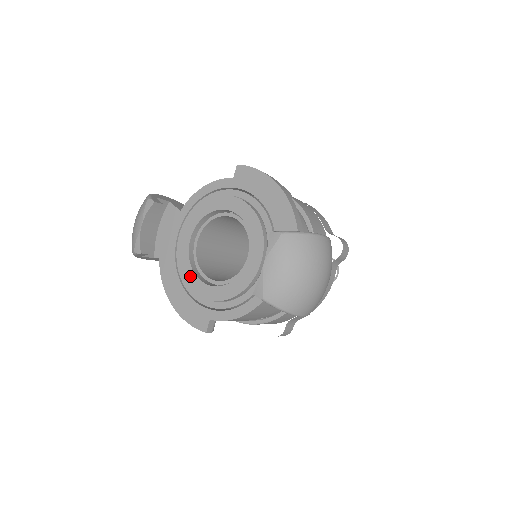
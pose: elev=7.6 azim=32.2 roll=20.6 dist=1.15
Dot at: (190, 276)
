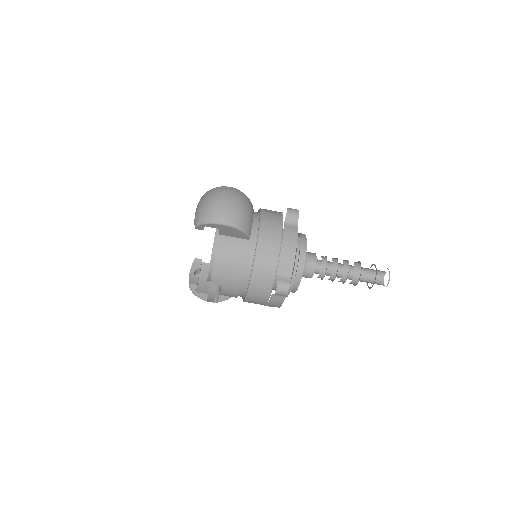
Dot at: occluded
